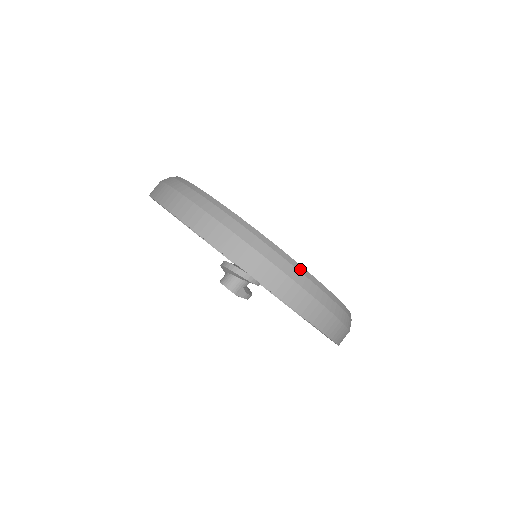
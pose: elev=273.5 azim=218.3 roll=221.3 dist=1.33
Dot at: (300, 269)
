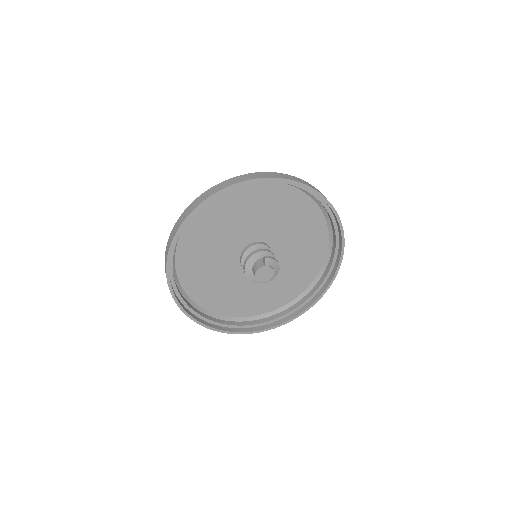
Dot at: occluded
